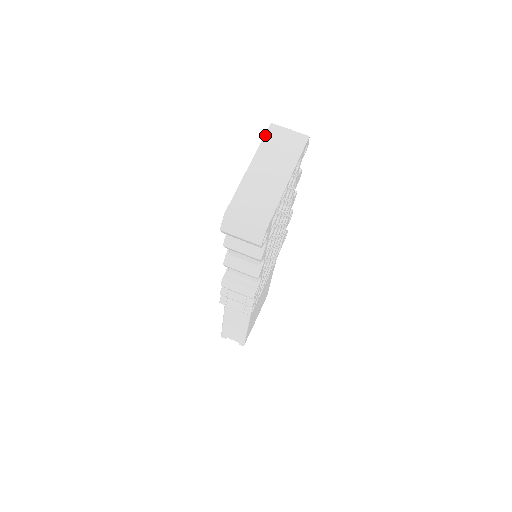
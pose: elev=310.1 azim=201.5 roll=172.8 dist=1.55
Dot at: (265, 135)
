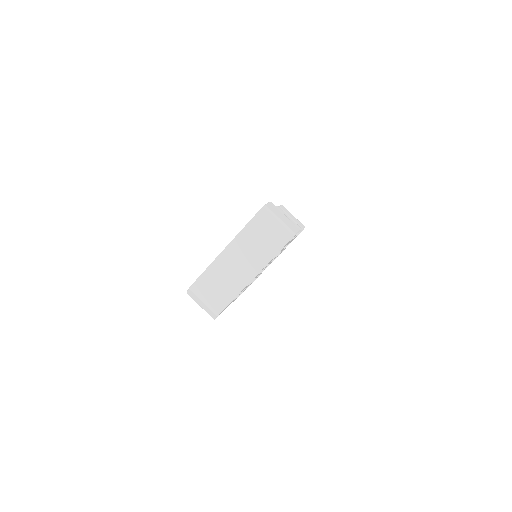
Dot at: (252, 219)
